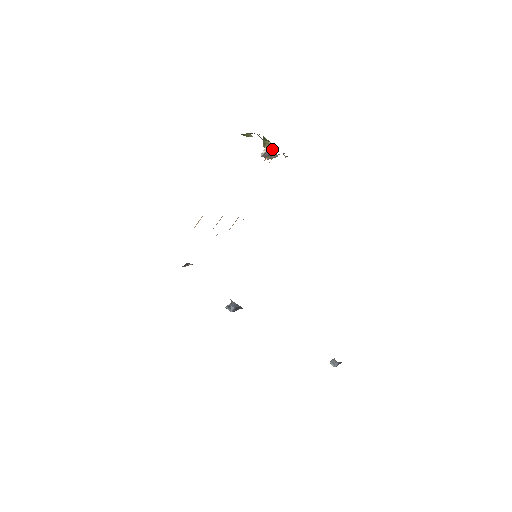
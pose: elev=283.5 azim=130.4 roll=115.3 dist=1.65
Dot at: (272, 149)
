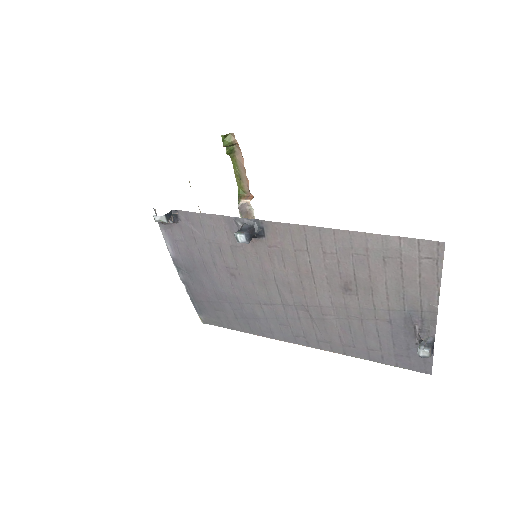
Dot at: (249, 198)
